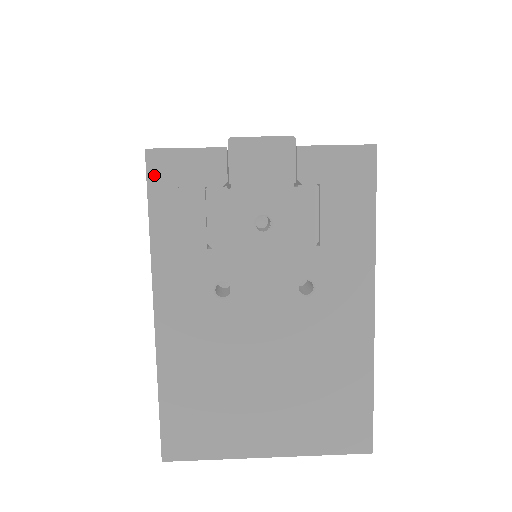
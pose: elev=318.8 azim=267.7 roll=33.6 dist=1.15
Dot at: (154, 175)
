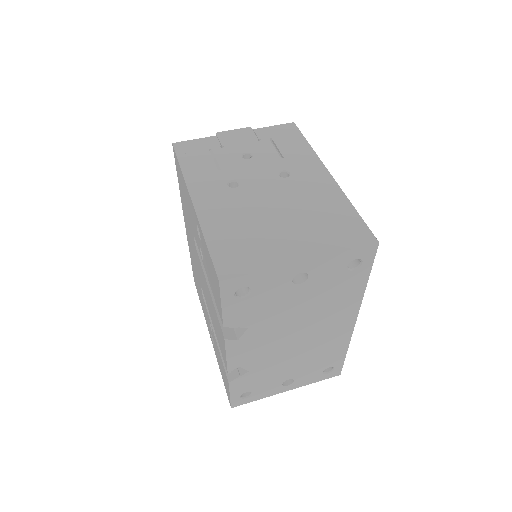
Dot at: (179, 150)
